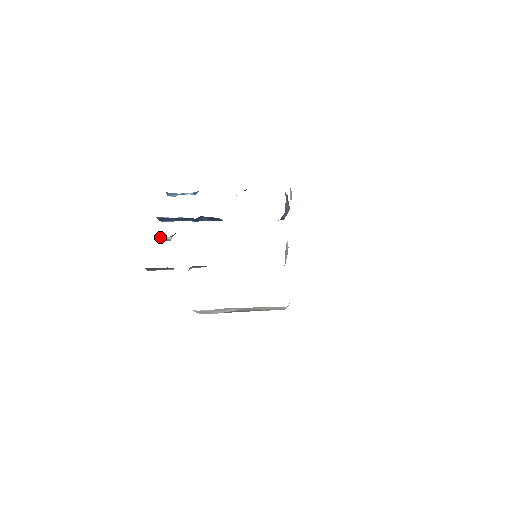
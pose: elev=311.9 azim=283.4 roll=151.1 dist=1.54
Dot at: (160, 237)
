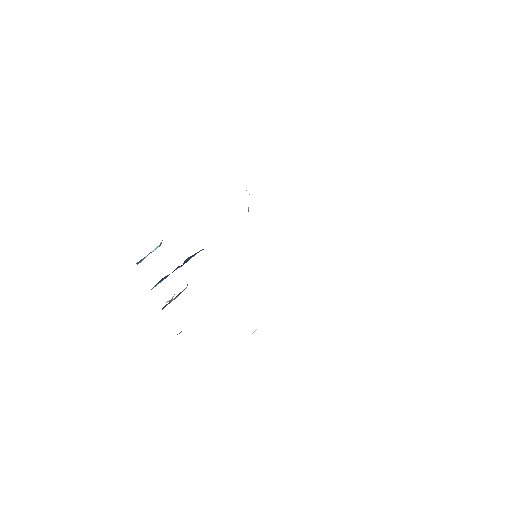
Dot at: occluded
